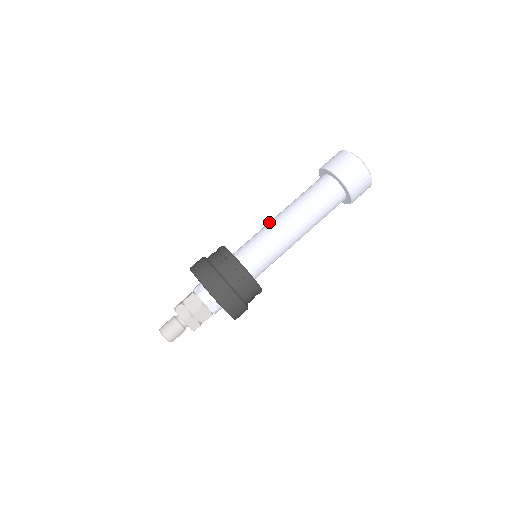
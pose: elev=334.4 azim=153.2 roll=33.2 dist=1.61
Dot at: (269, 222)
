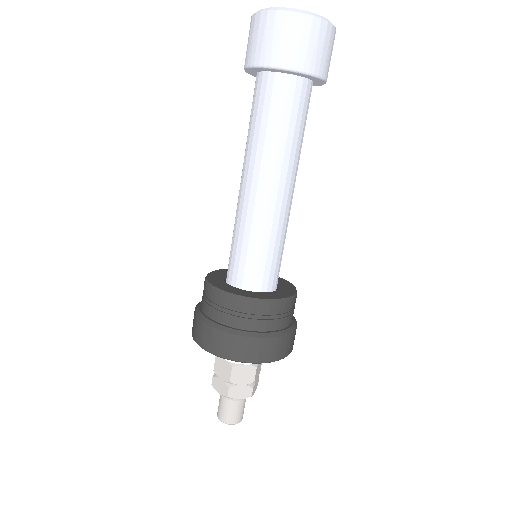
Dot at: (246, 207)
